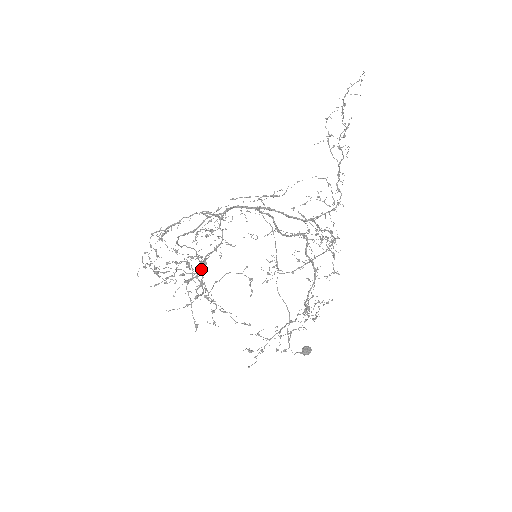
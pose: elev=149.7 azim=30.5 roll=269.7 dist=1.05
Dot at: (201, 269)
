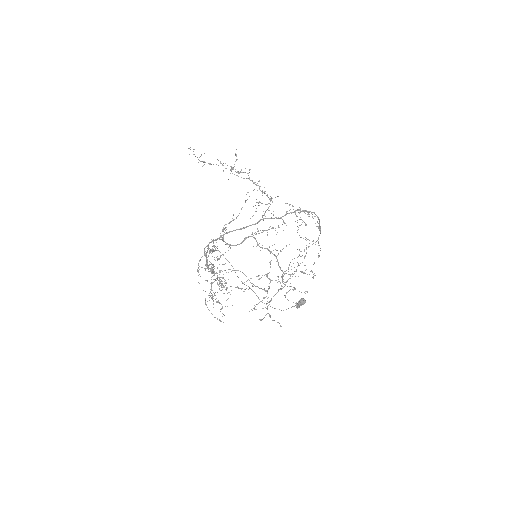
Dot at: occluded
